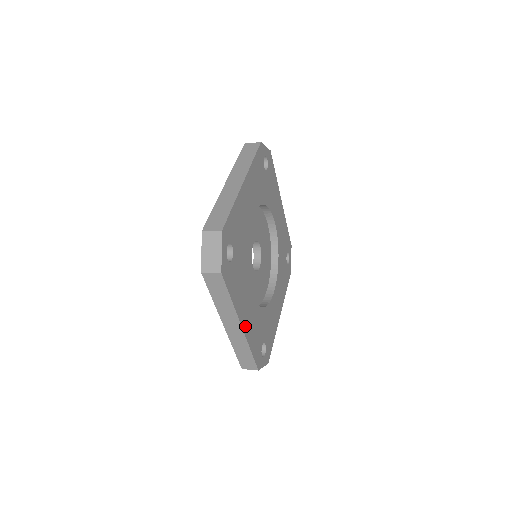
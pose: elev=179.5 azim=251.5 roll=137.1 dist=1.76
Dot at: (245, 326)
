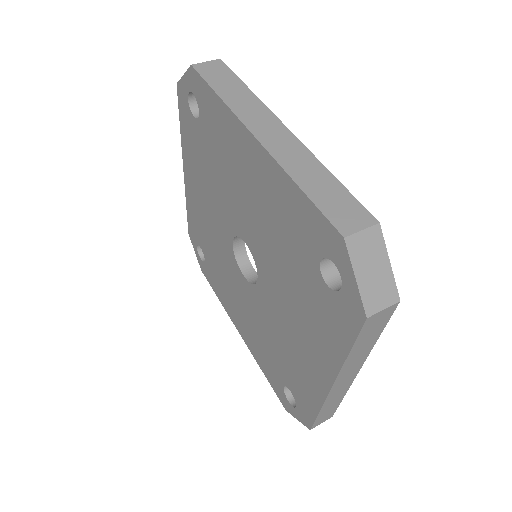
Dot at: occluded
